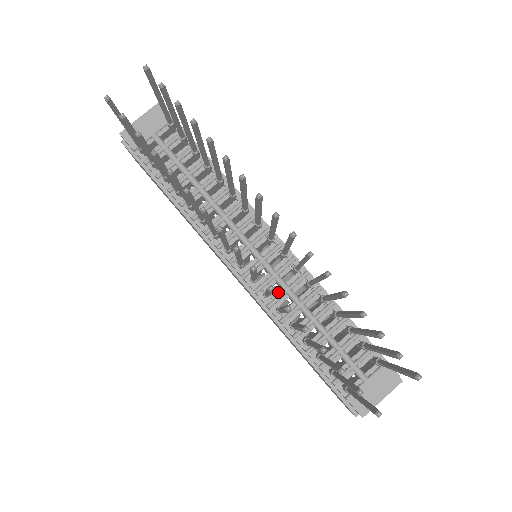
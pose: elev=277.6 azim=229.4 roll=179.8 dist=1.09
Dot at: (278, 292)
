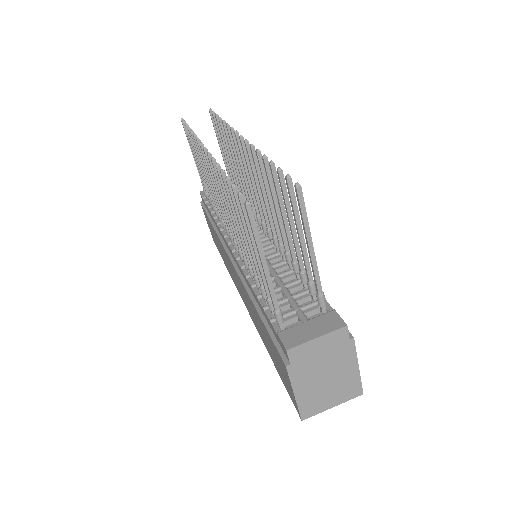
Dot at: occluded
